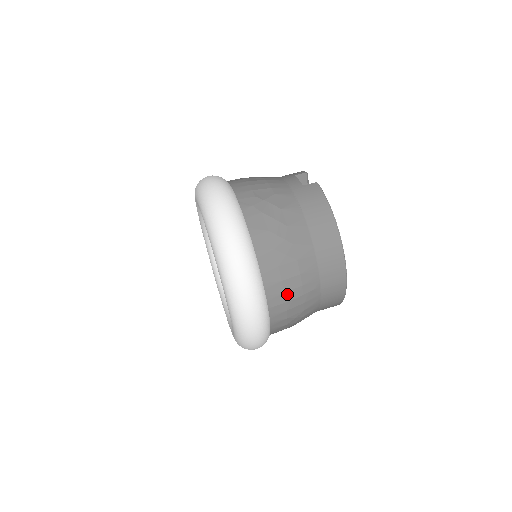
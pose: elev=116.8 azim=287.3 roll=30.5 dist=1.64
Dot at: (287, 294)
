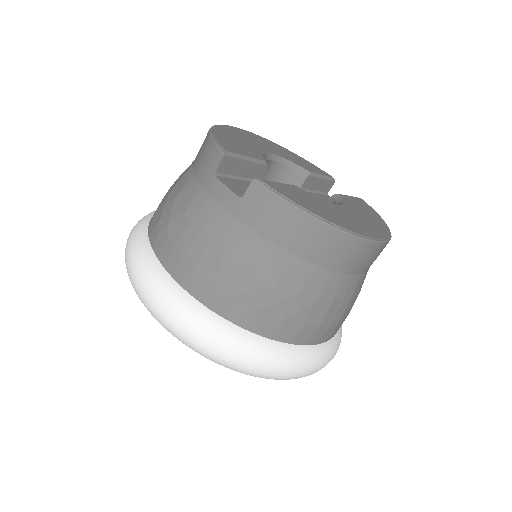
Dot at: (334, 321)
